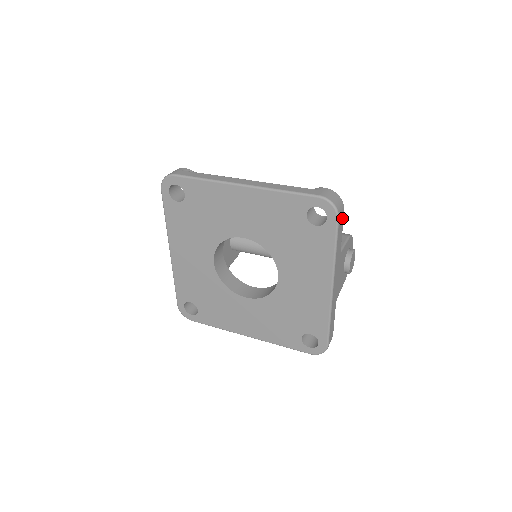
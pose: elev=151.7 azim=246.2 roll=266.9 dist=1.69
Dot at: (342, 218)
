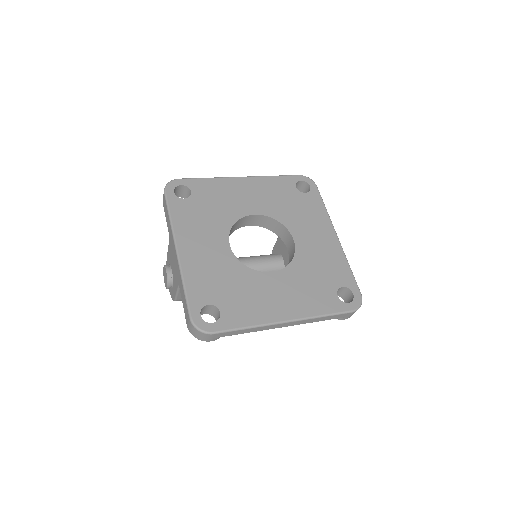
Dot at: occluded
